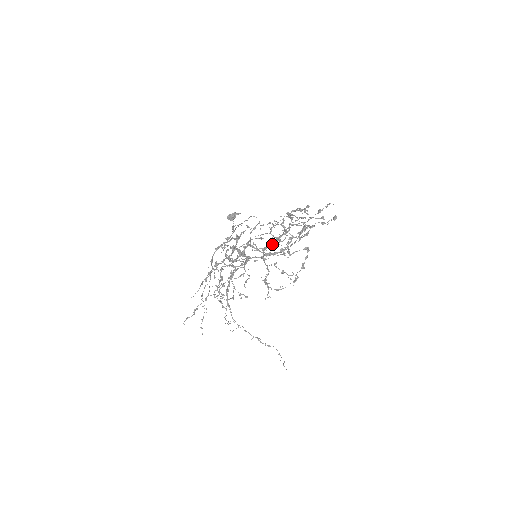
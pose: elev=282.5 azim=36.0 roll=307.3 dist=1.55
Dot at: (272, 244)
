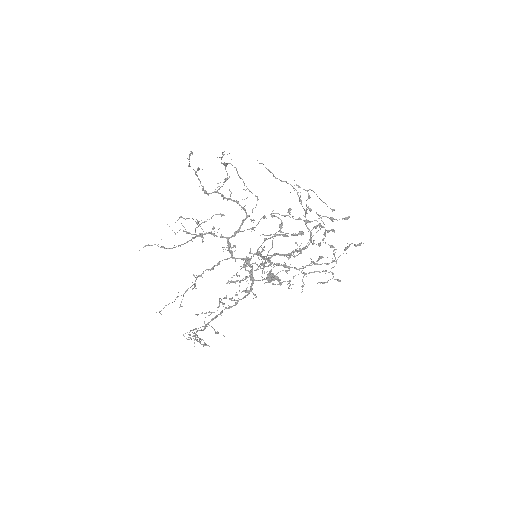
Dot at: occluded
